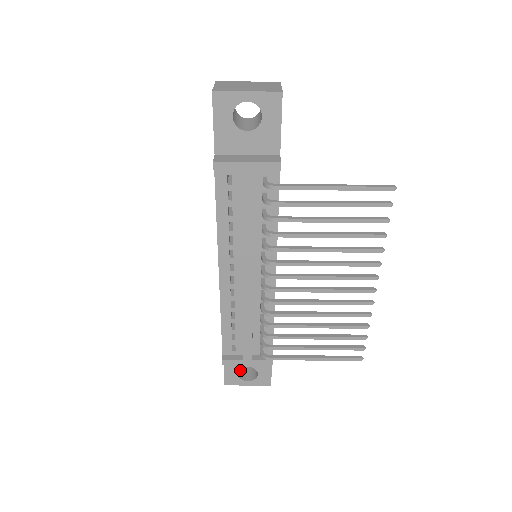
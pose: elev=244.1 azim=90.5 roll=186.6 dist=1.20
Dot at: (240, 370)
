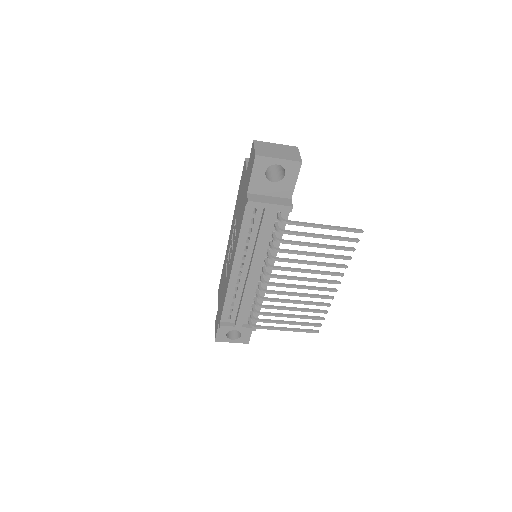
Dot at: occluded
